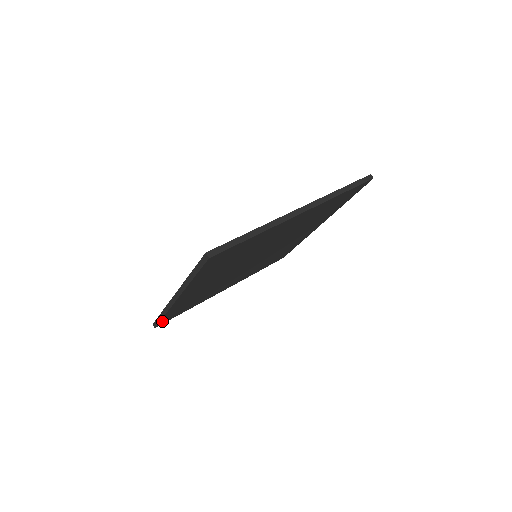
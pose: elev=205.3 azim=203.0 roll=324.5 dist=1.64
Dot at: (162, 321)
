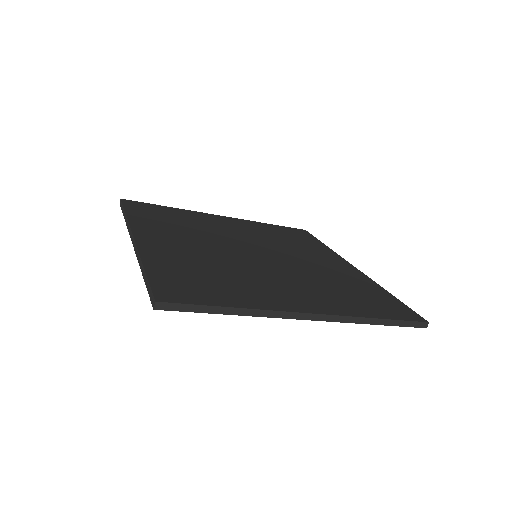
Dot at: occluded
